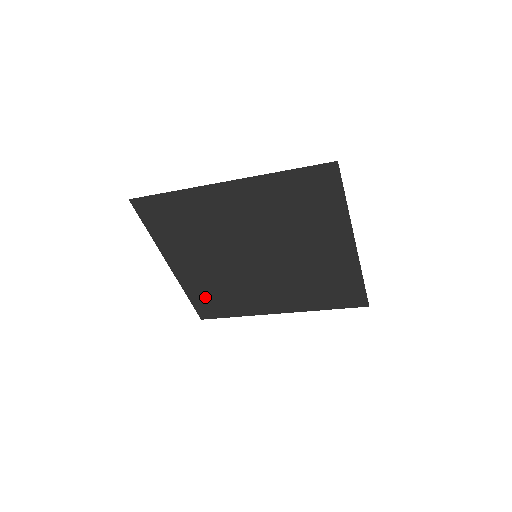
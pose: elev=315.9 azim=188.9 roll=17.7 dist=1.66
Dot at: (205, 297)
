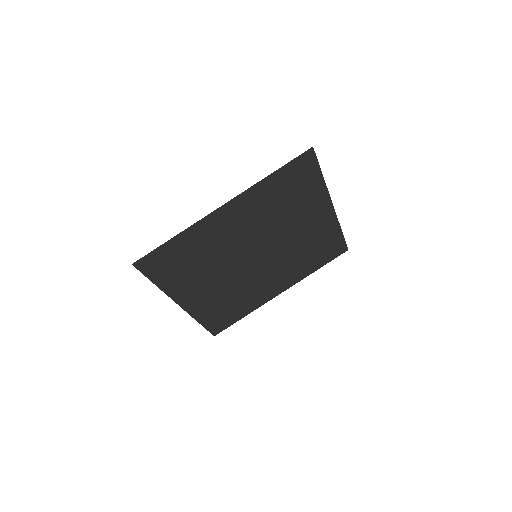
Dot at: (215, 315)
